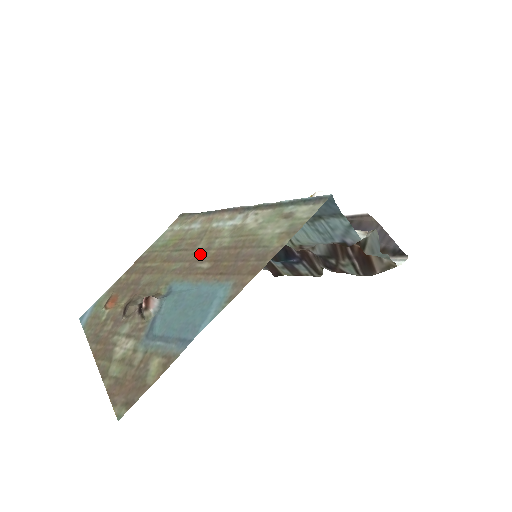
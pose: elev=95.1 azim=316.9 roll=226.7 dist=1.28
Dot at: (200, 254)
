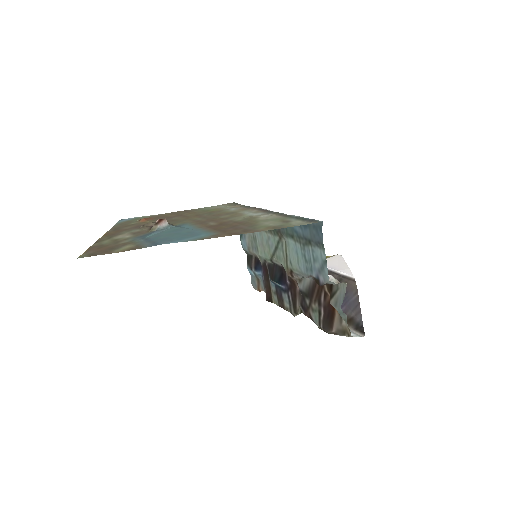
Dot at: (217, 219)
